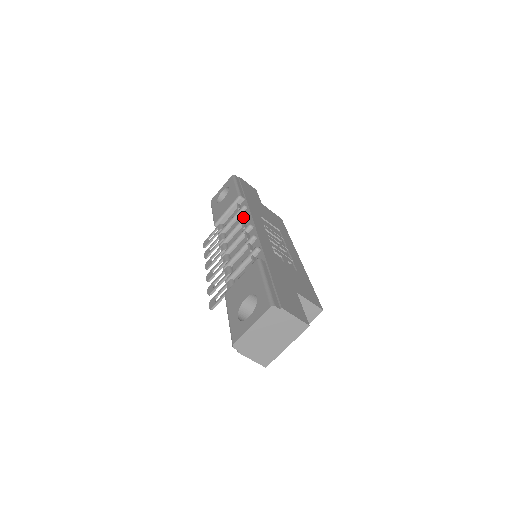
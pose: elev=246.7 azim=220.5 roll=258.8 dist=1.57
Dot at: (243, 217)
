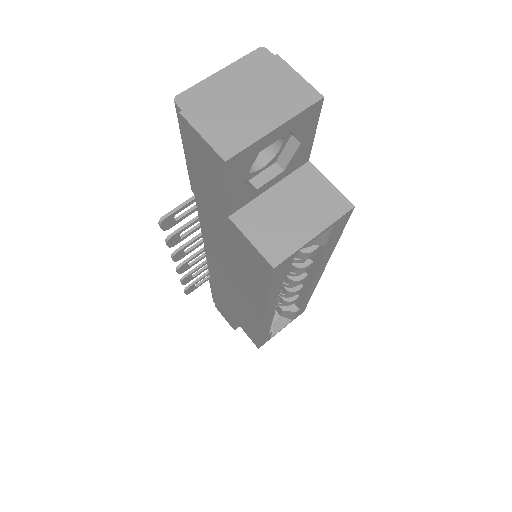
Dot at: occluded
